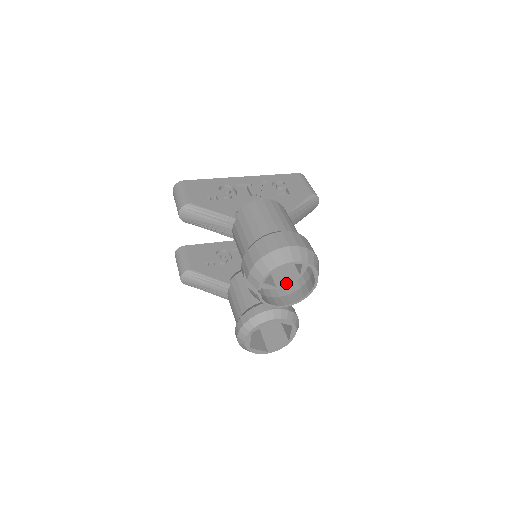
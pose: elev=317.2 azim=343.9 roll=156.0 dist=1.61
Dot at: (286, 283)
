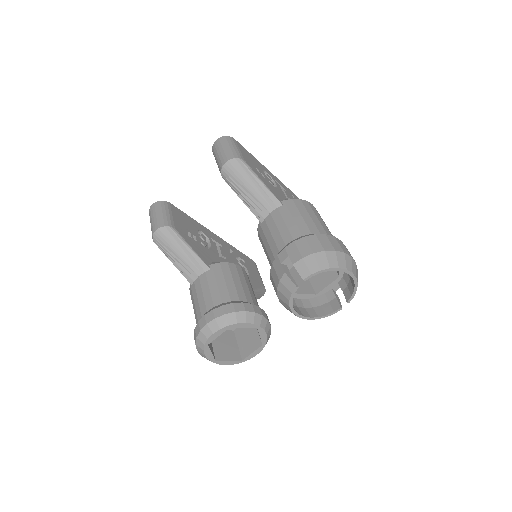
Dot at: (299, 295)
